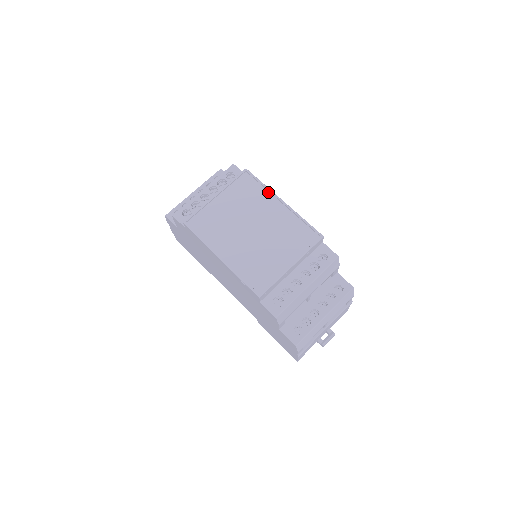
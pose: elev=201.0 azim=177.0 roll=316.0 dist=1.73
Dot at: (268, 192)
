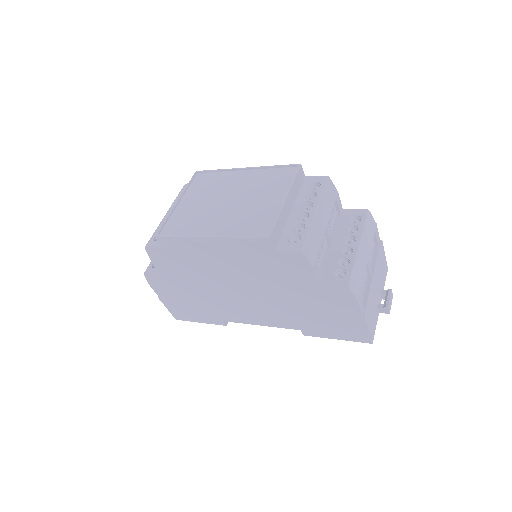
Dot at: (227, 172)
